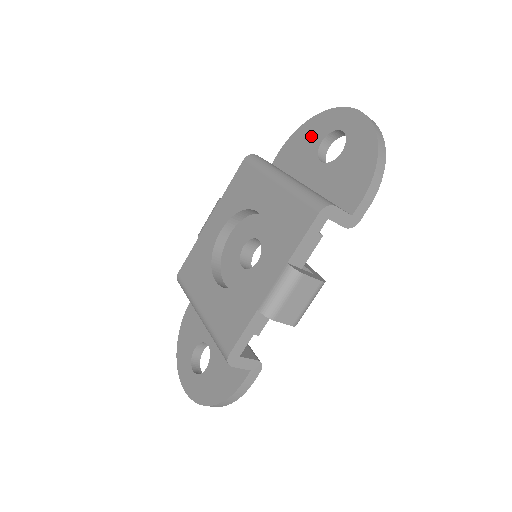
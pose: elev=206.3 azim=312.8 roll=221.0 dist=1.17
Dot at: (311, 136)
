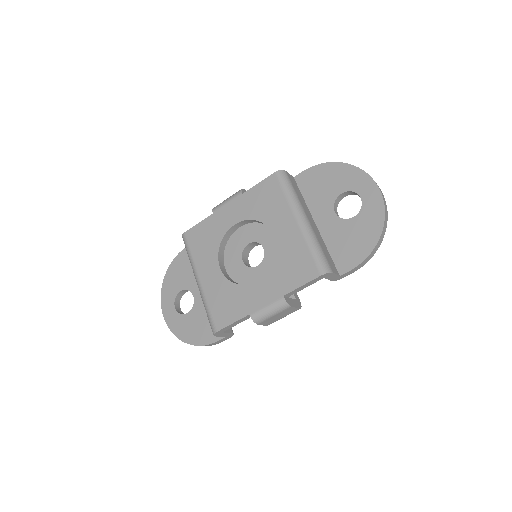
Dot at: (335, 180)
